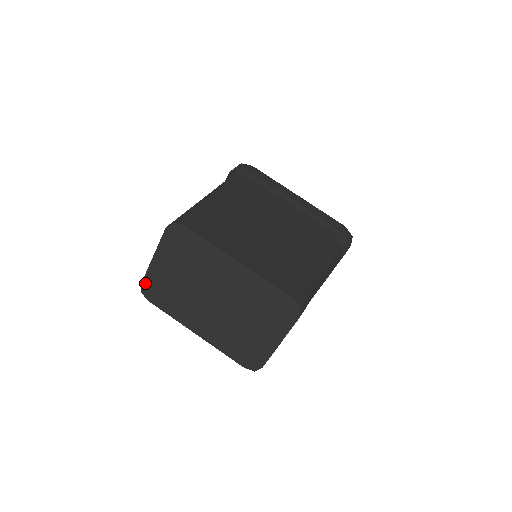
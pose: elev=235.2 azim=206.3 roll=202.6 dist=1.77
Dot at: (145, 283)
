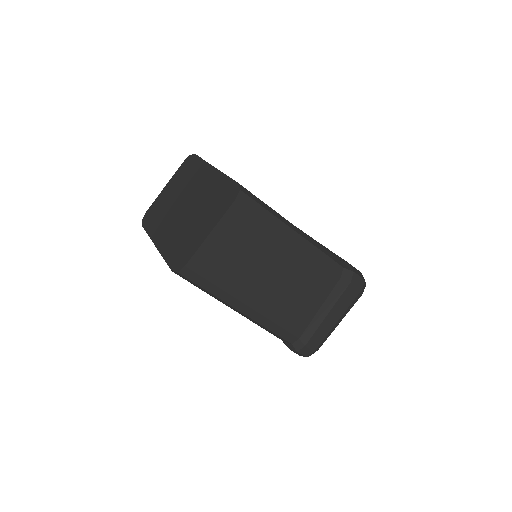
Dot at: (149, 210)
